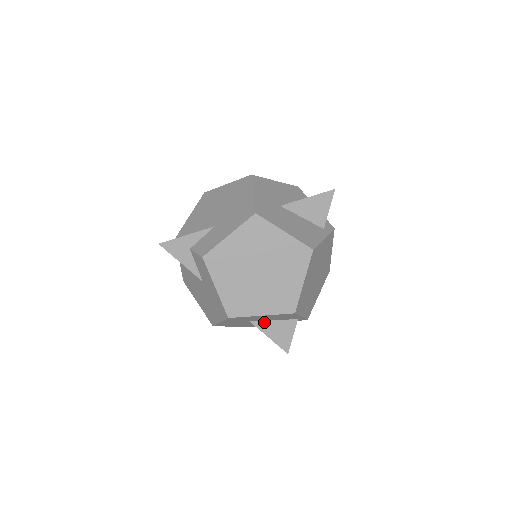
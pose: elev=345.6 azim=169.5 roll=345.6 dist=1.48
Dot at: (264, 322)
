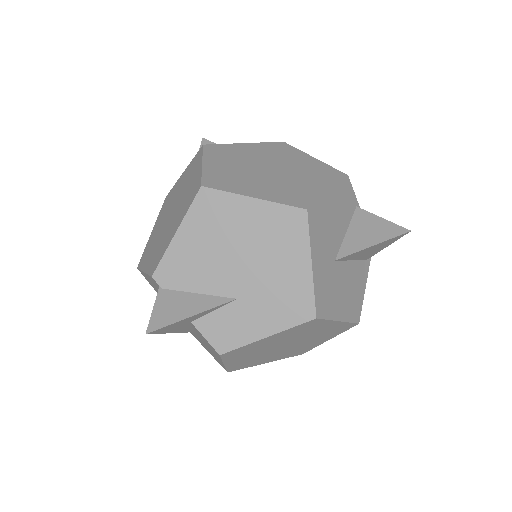
Dot at: occluded
